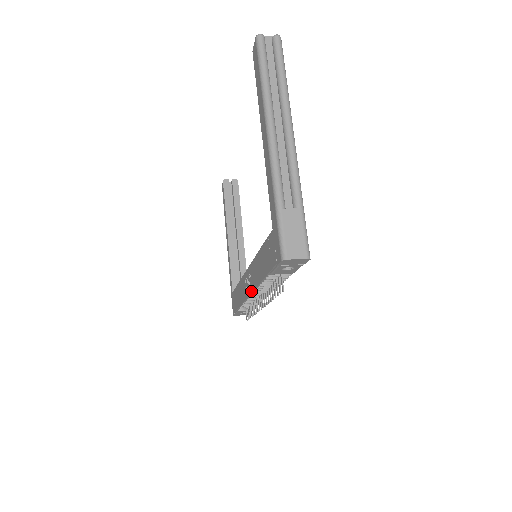
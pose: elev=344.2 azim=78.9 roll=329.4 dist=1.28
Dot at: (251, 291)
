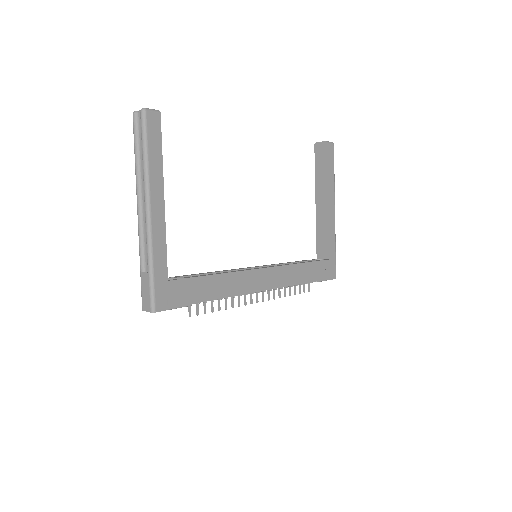
Dot at: occluded
